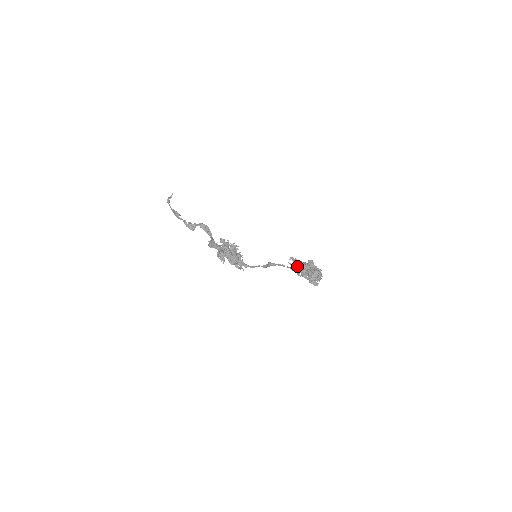
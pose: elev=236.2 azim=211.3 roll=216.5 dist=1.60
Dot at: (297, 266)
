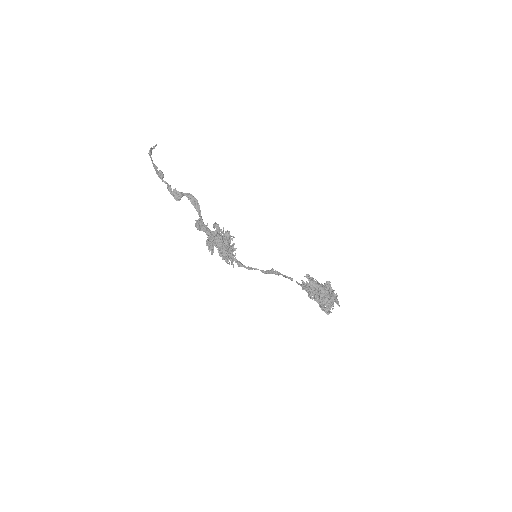
Dot at: (313, 288)
